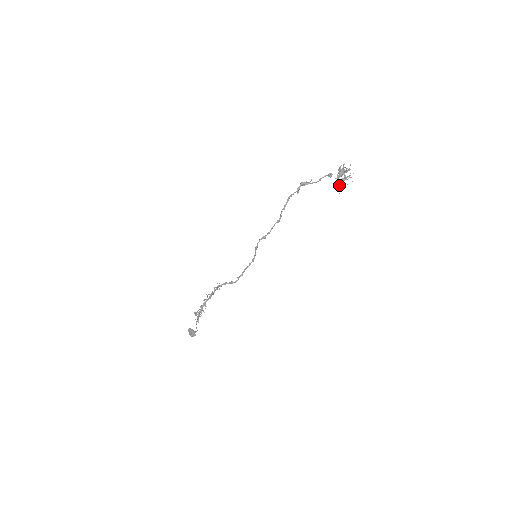
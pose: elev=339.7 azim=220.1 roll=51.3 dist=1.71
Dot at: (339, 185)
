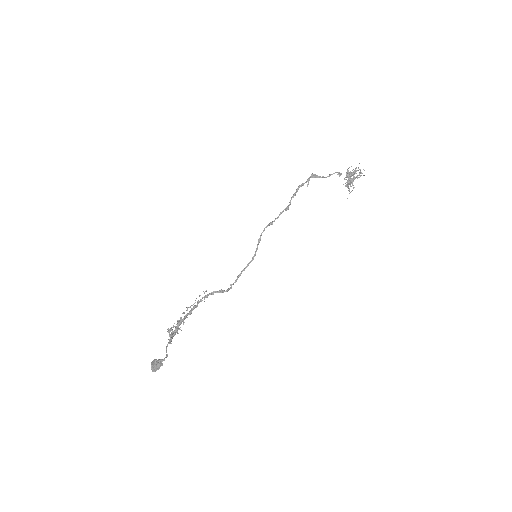
Dot at: (348, 186)
